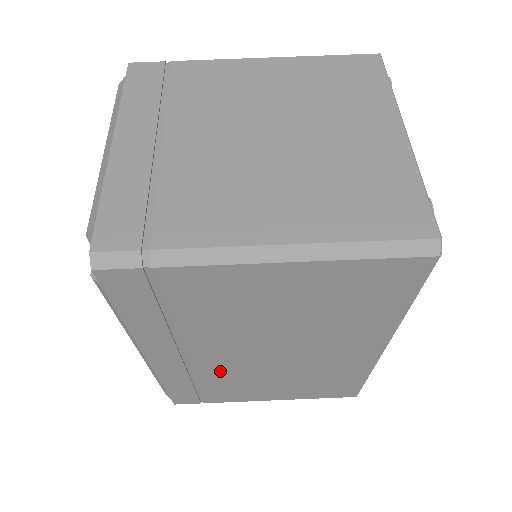
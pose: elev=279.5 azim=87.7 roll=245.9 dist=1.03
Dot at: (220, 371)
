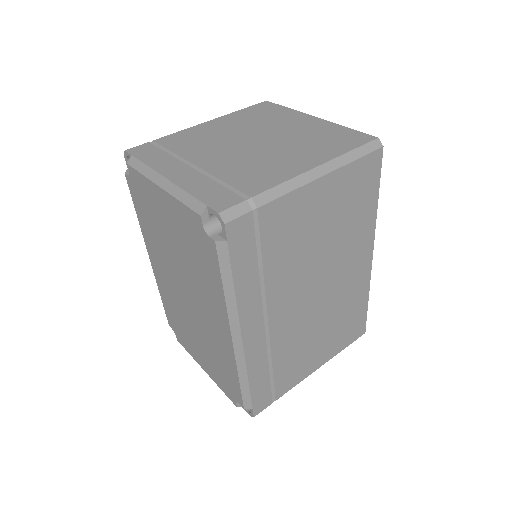
Dot at: (287, 336)
